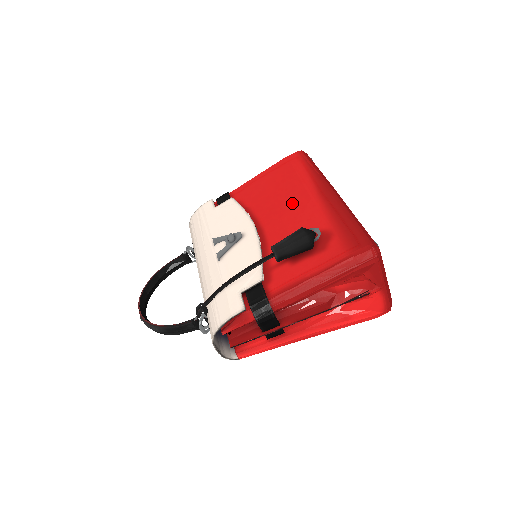
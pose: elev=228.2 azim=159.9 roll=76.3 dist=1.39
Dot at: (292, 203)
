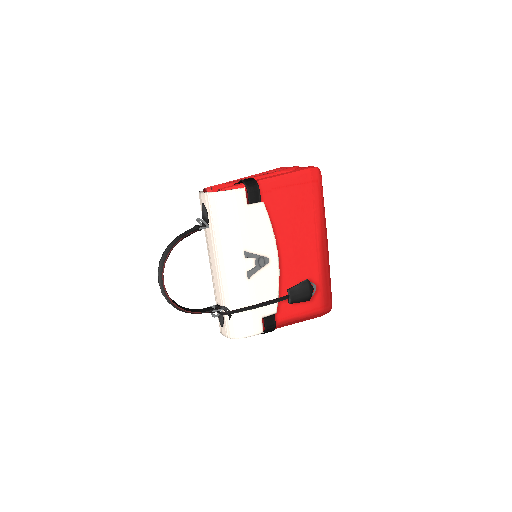
Dot at: (304, 242)
